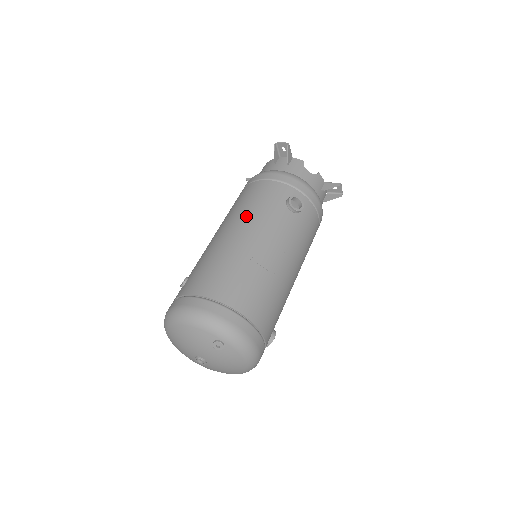
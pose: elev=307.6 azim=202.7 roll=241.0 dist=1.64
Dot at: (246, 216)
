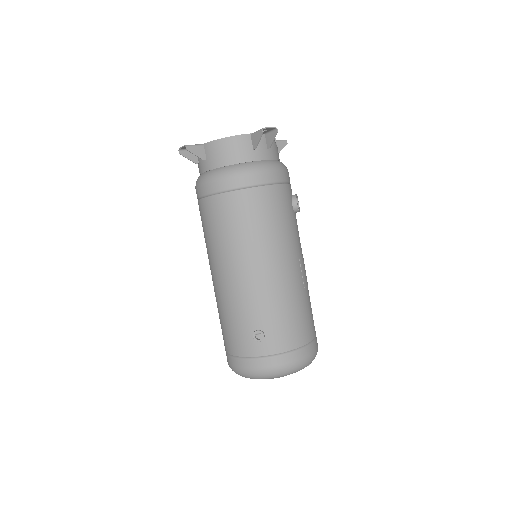
Dot at: (281, 245)
